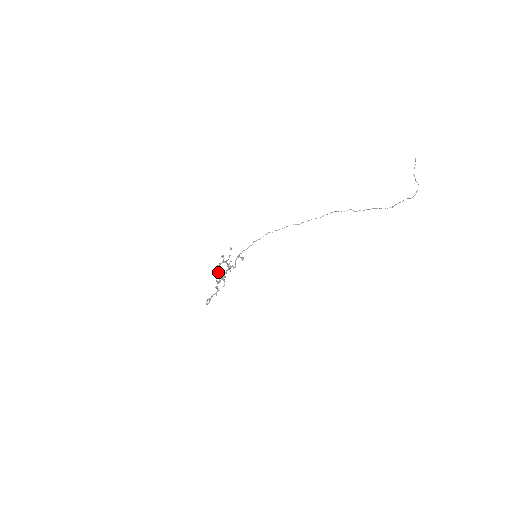
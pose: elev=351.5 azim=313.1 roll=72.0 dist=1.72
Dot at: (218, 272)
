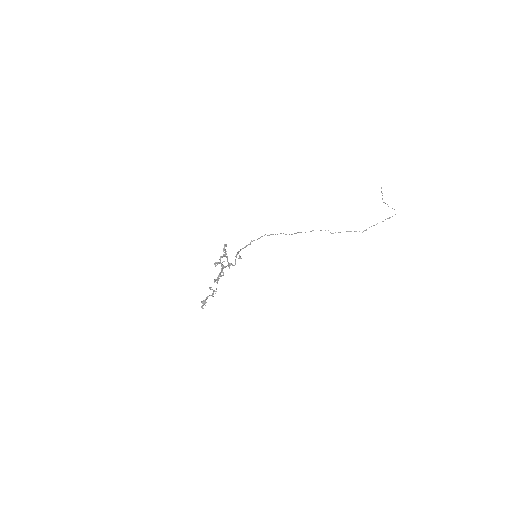
Dot at: (221, 265)
